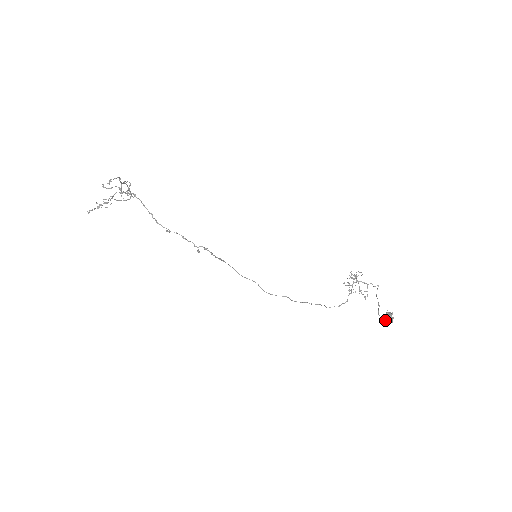
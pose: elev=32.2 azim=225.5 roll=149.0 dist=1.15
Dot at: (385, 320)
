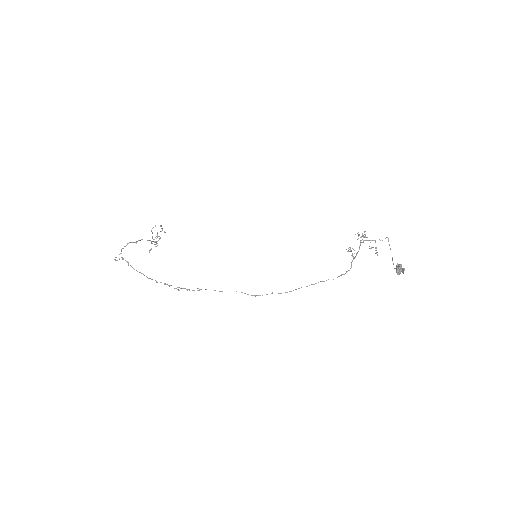
Dot at: occluded
